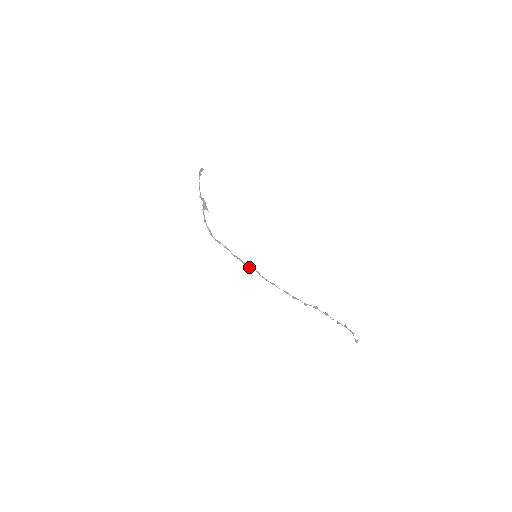
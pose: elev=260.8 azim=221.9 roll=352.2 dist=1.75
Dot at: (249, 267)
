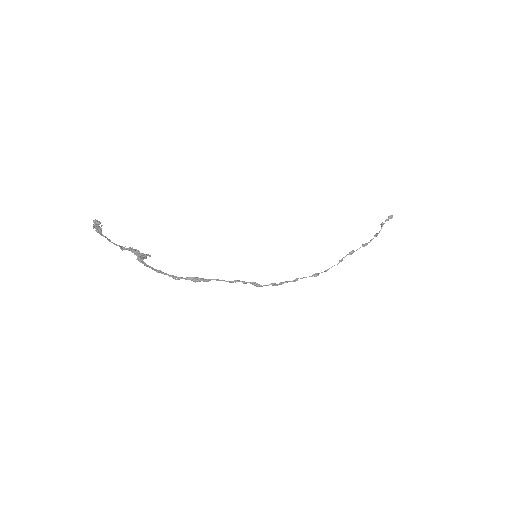
Dot at: occluded
